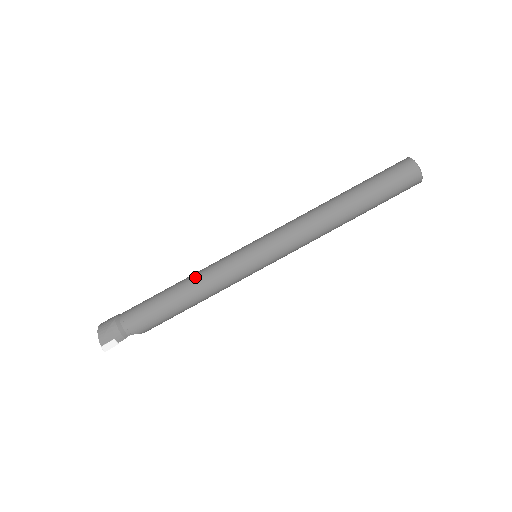
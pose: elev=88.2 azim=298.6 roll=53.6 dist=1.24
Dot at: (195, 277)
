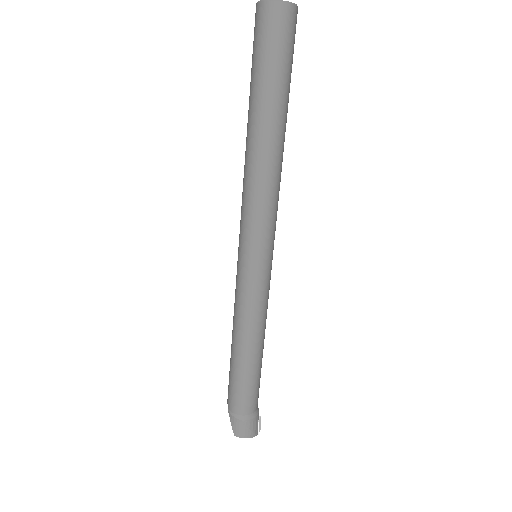
Dot at: (250, 332)
